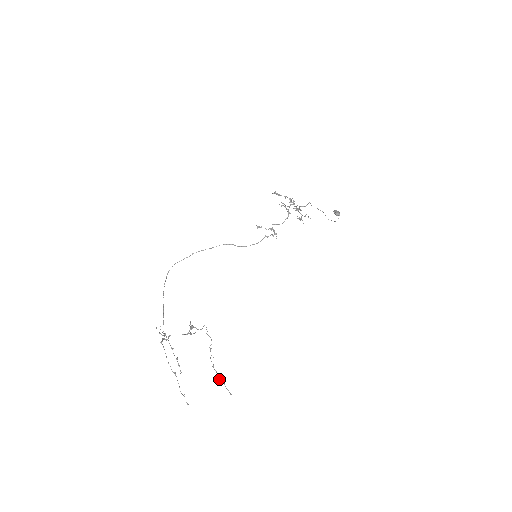
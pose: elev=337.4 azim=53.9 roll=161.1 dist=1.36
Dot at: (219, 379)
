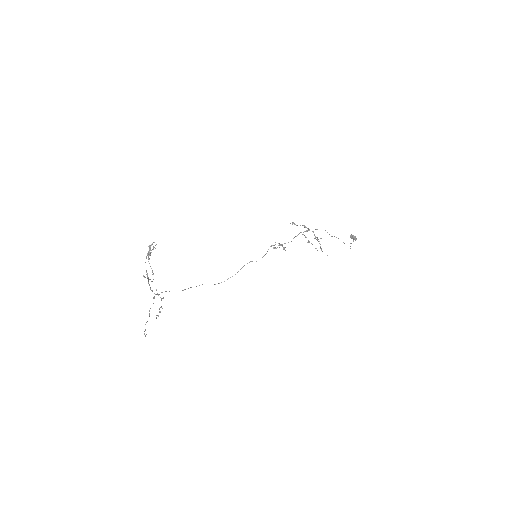
Dot at: (151, 281)
